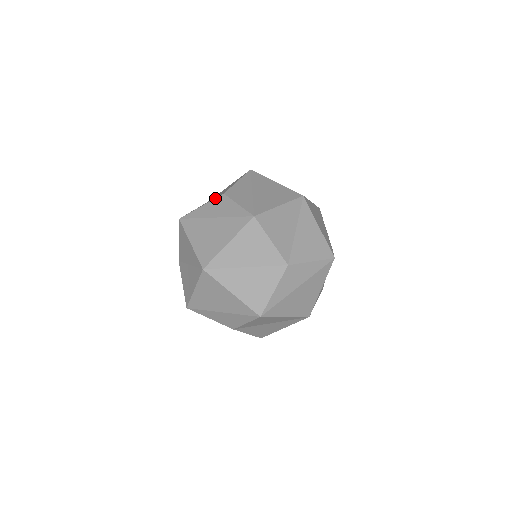
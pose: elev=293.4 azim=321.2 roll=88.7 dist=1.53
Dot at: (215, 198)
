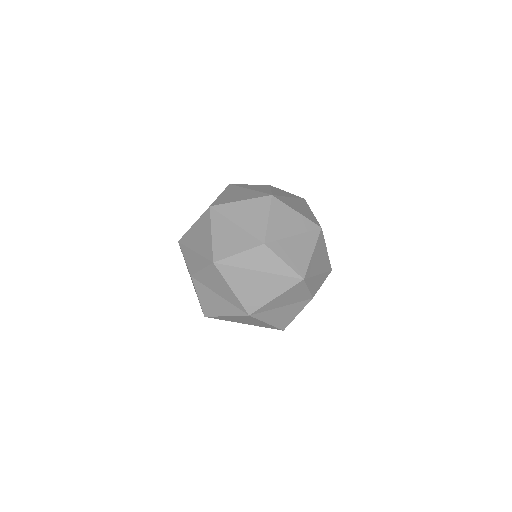
Dot at: (262, 185)
